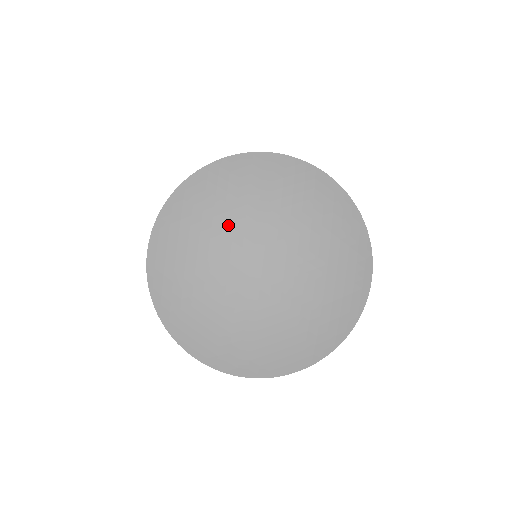
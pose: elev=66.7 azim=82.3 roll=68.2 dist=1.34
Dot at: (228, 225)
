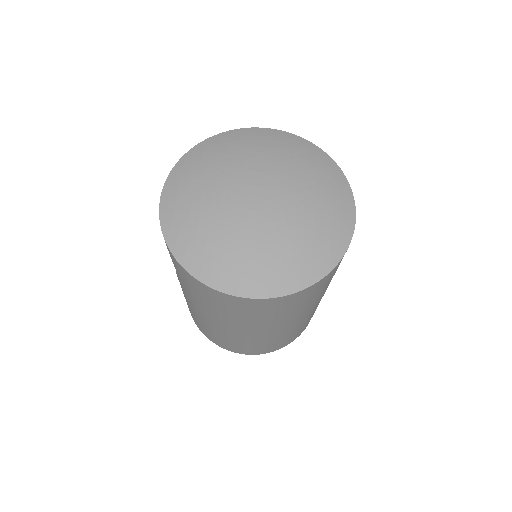
Dot at: (229, 167)
